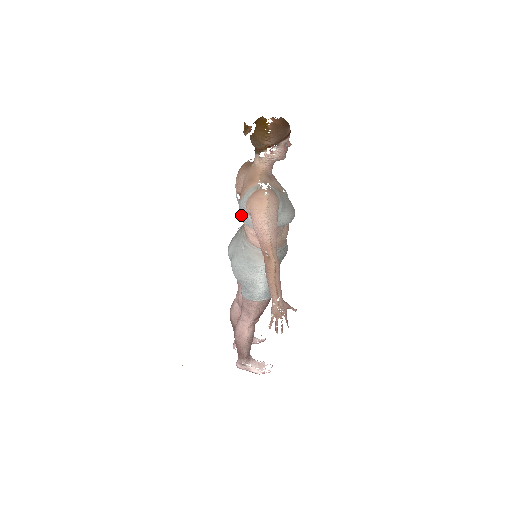
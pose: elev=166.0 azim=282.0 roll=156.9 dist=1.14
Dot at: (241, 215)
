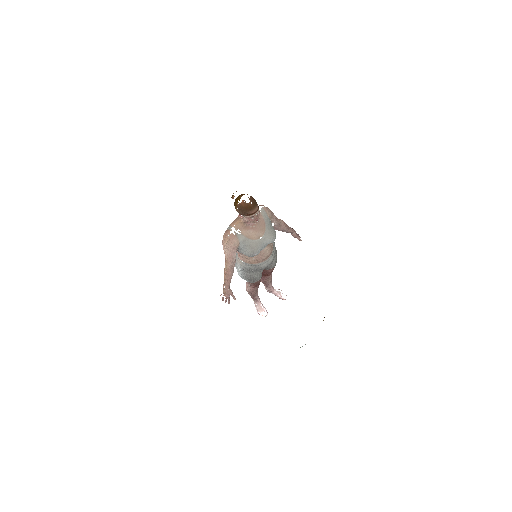
Dot at: occluded
